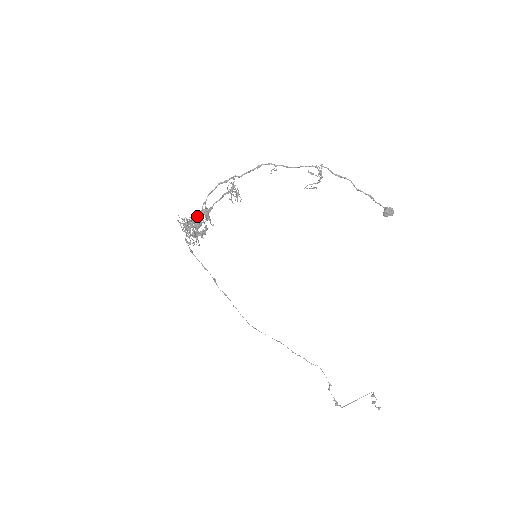
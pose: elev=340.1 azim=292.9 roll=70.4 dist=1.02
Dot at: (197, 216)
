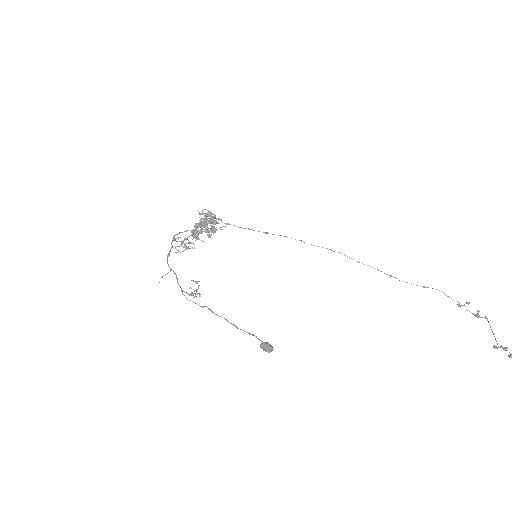
Dot at: (196, 227)
